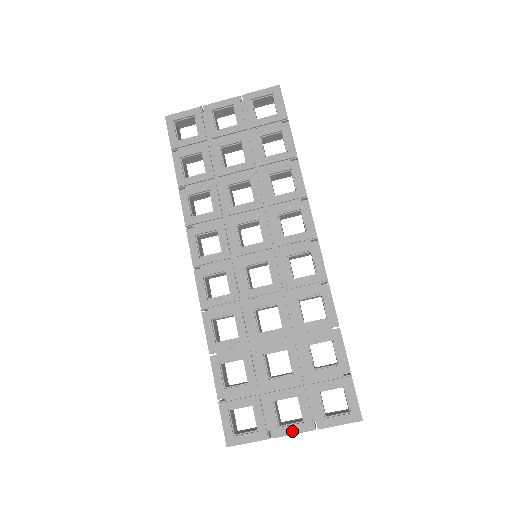
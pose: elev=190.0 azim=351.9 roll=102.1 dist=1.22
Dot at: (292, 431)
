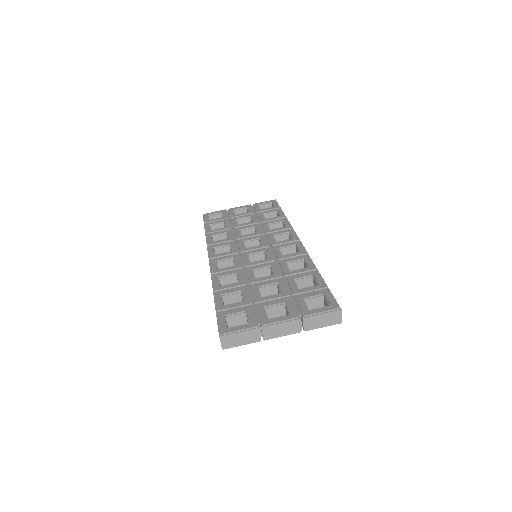
Dot at: (279, 320)
